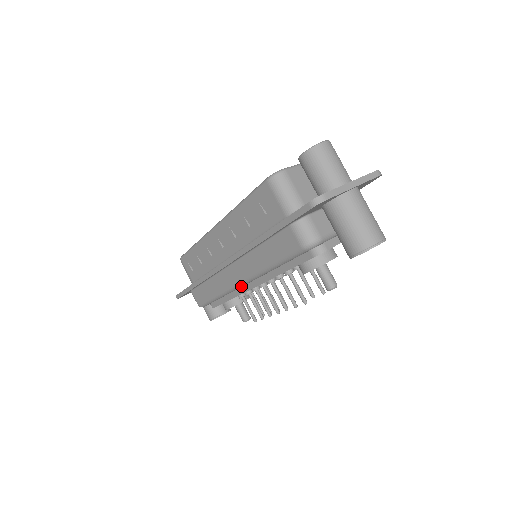
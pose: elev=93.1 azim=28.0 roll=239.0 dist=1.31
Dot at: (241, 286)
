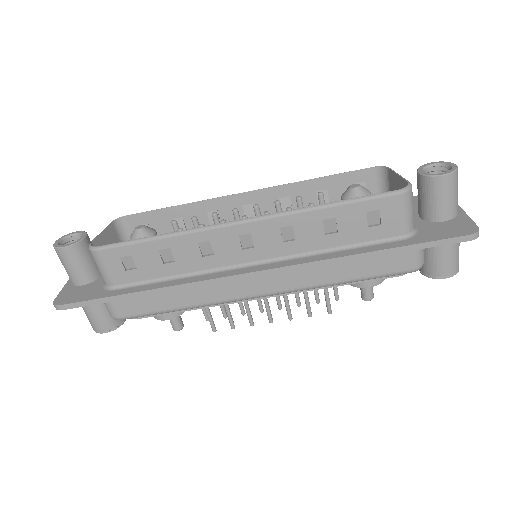
Dot at: (253, 298)
